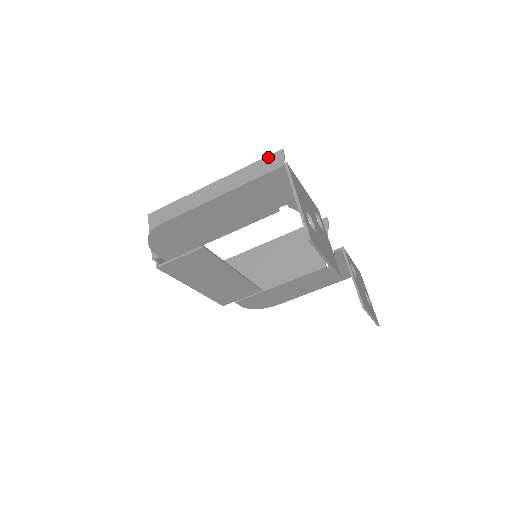
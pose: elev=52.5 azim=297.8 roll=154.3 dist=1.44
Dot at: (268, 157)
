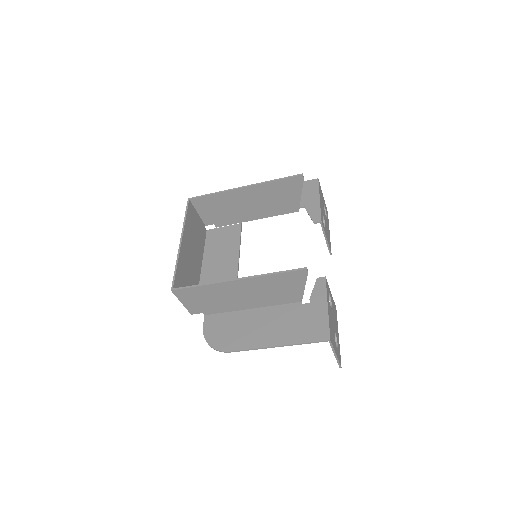
Dot at: (293, 272)
